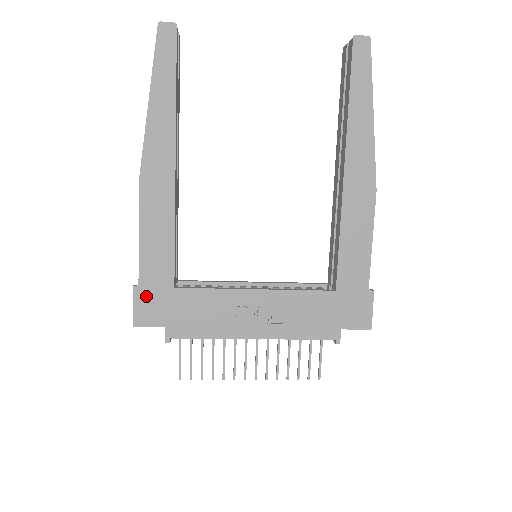
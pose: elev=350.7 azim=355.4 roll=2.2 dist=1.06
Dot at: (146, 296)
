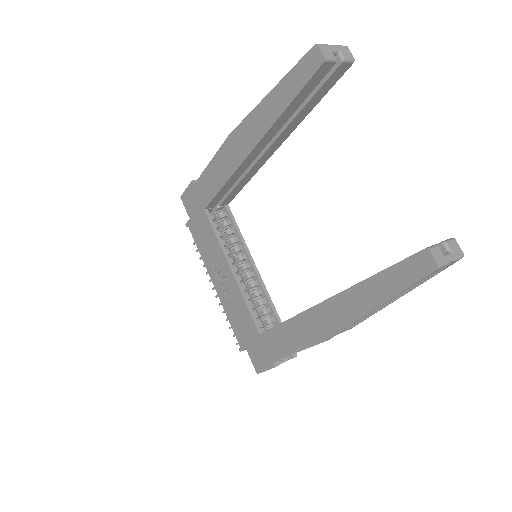
Dot at: (193, 193)
